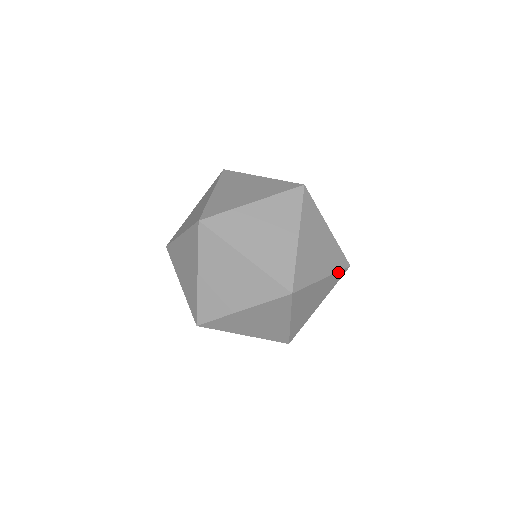
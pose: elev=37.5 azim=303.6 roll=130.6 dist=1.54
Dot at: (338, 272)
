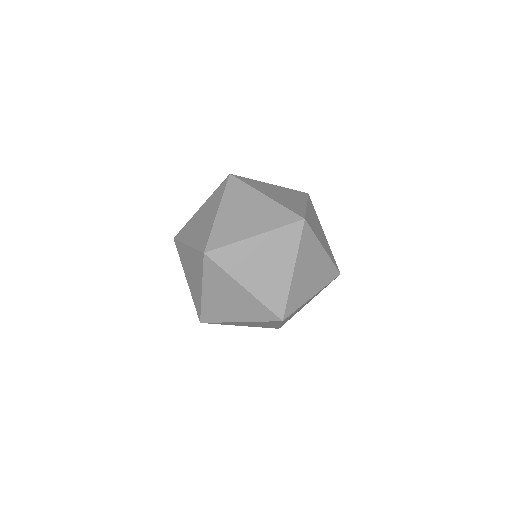
Dot at: occluded
